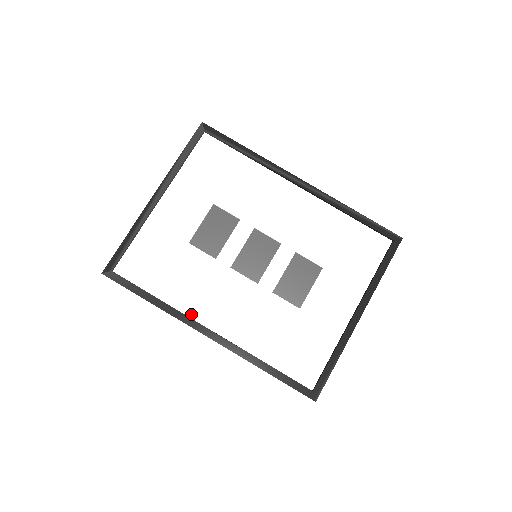
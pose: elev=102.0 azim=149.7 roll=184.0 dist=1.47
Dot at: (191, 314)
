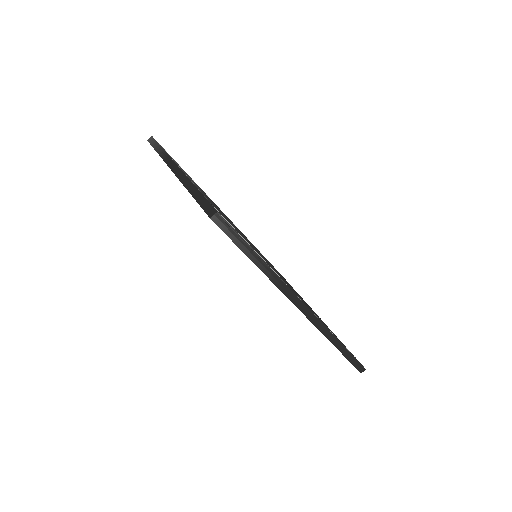
Dot at: occluded
